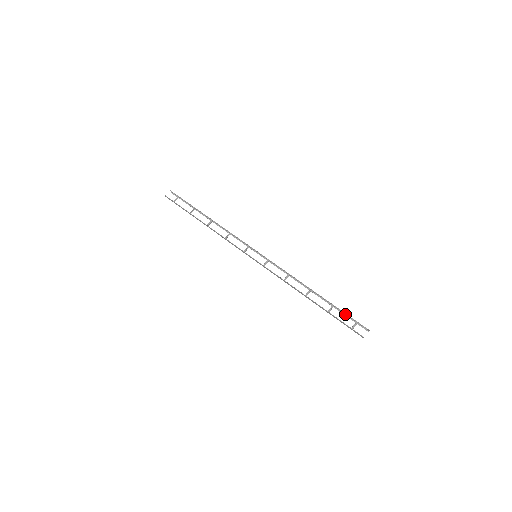
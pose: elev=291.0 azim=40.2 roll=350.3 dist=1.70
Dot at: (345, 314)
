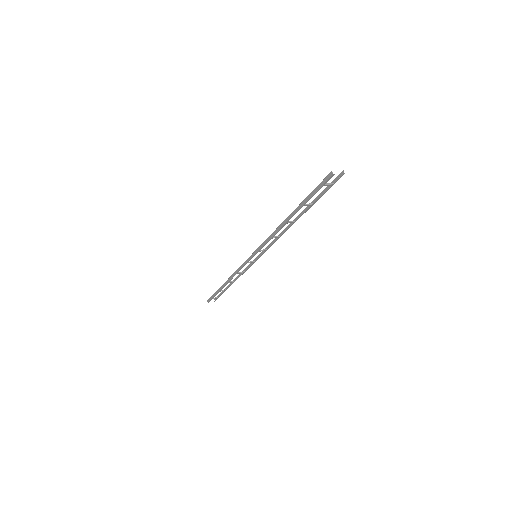
Dot at: occluded
